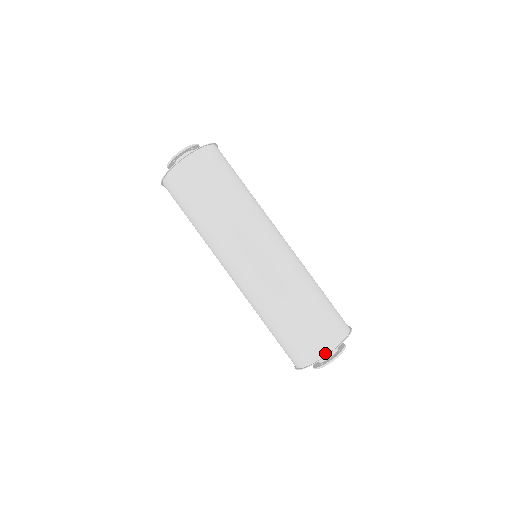
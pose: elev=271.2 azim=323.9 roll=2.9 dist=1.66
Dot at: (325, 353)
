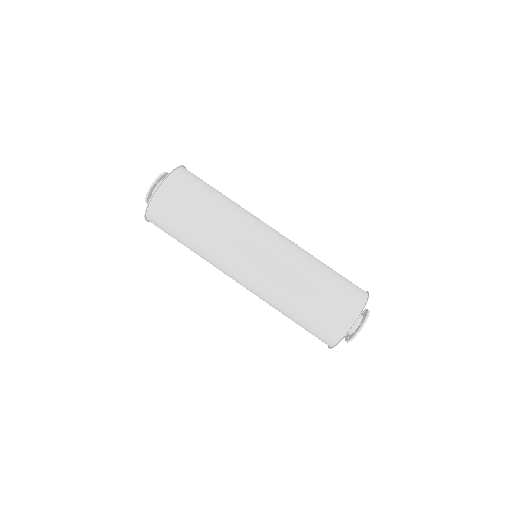
Dot at: (339, 338)
